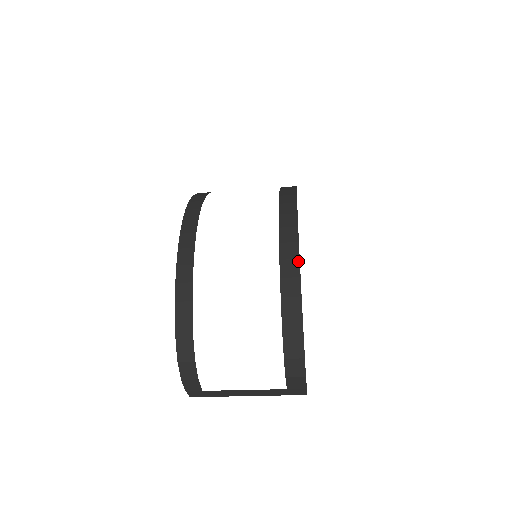
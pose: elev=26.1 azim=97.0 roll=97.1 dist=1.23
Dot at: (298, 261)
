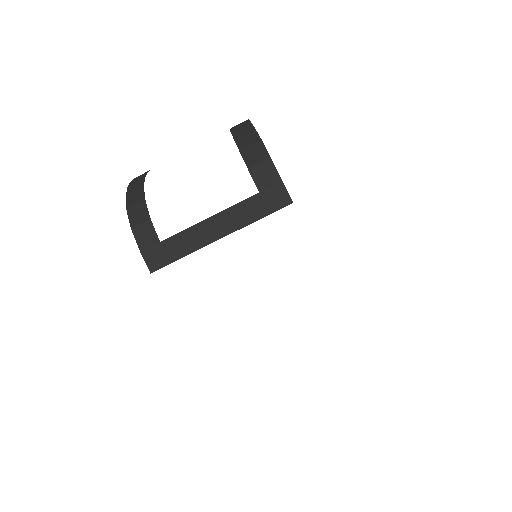
Dot at: occluded
